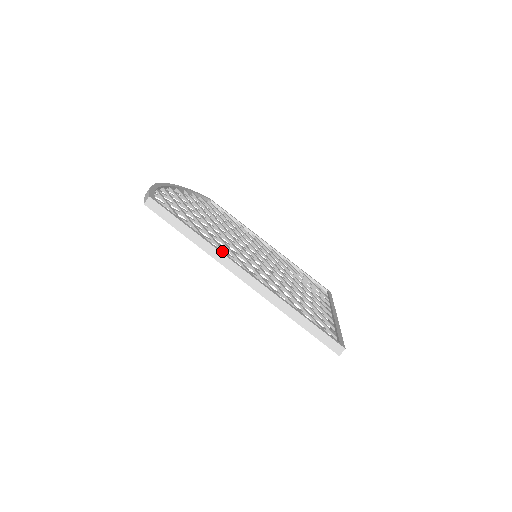
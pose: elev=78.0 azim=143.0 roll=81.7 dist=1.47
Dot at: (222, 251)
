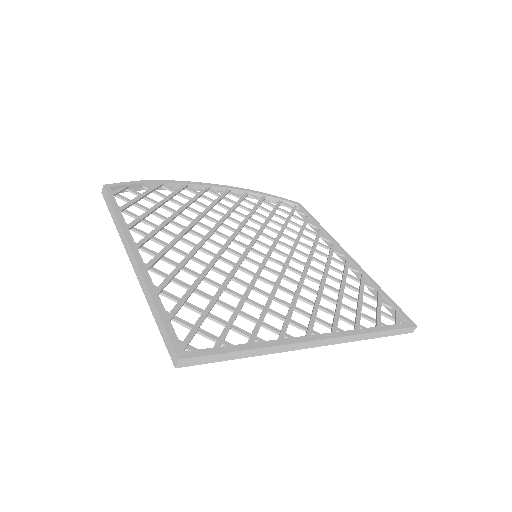
Dot at: (146, 236)
